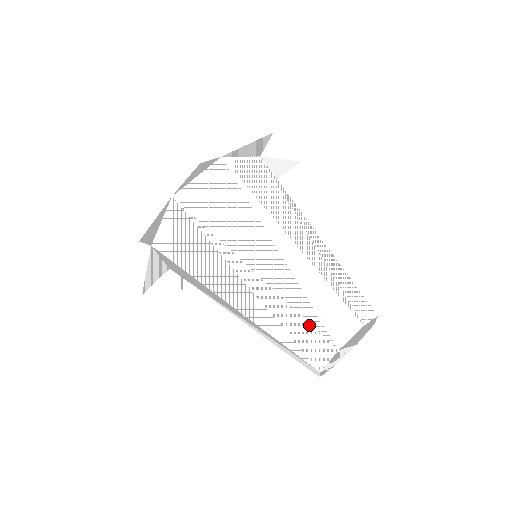
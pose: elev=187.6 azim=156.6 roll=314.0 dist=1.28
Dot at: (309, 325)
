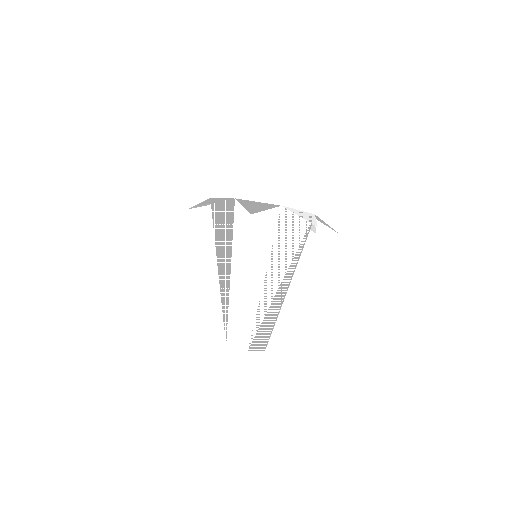
Dot at: (252, 329)
